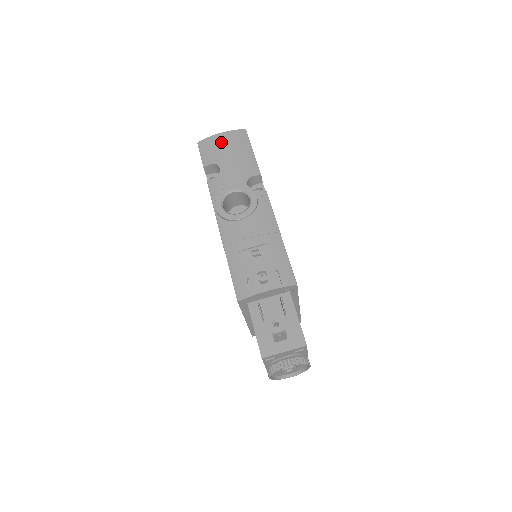
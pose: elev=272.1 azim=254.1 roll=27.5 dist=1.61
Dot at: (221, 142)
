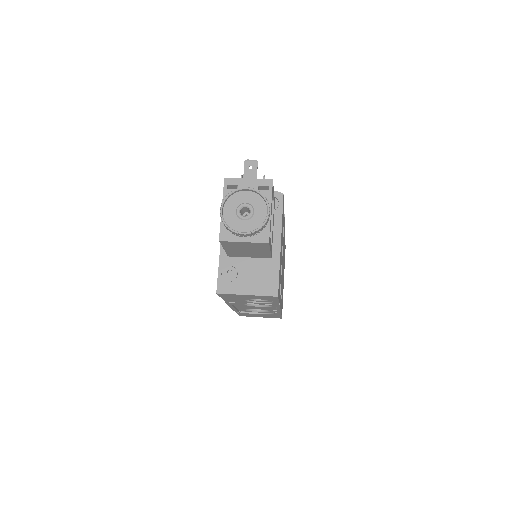
Dot at: occluded
